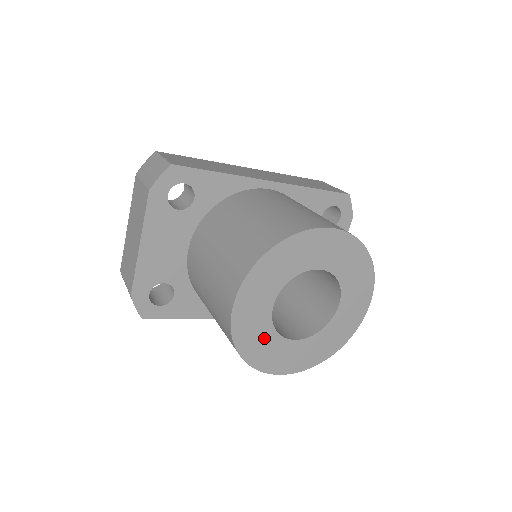
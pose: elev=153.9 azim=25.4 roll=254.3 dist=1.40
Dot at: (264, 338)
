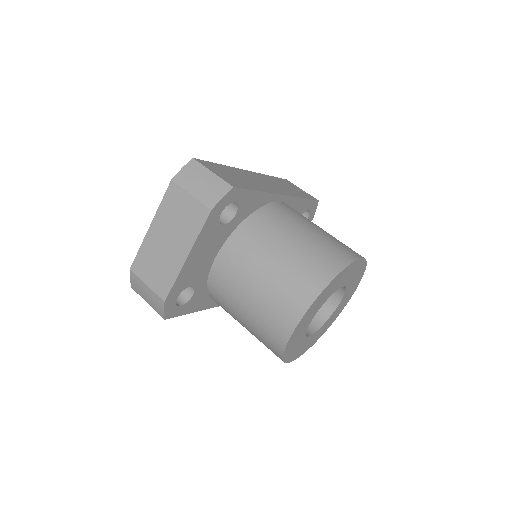
Dot at: (299, 340)
